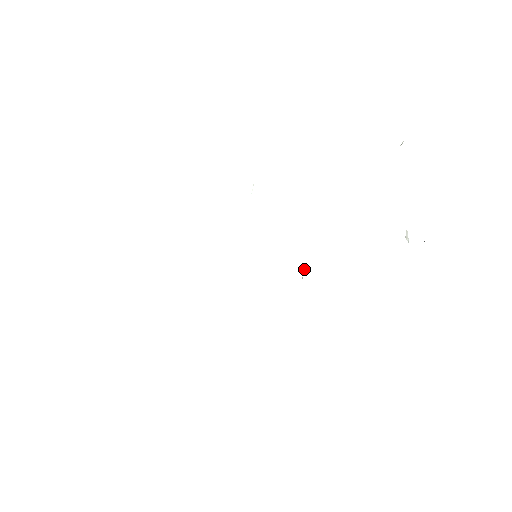
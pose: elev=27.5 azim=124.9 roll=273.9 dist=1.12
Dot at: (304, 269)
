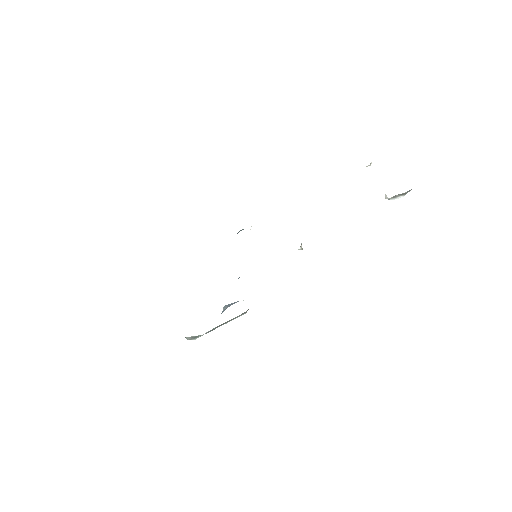
Dot at: (301, 248)
